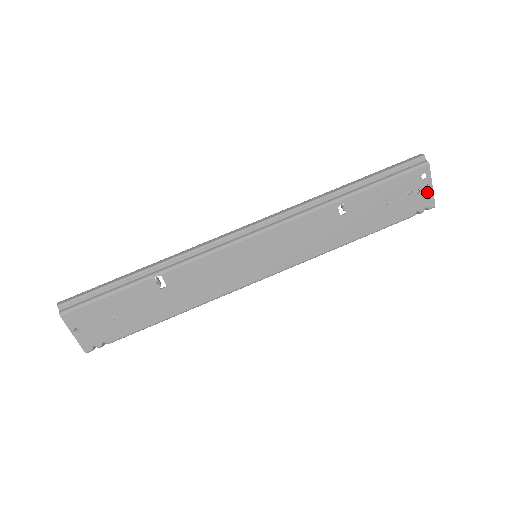
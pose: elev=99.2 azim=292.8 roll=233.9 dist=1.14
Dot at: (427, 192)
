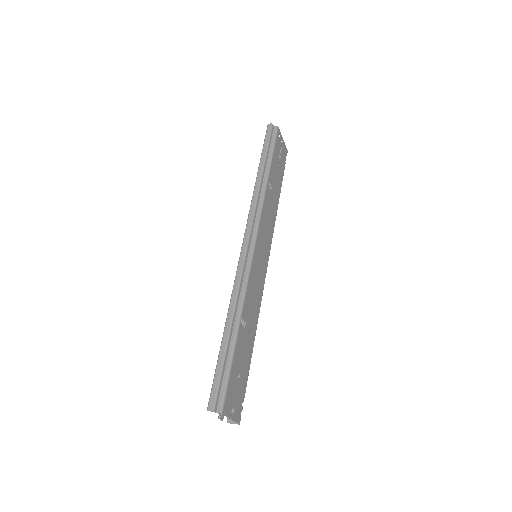
Dot at: (283, 145)
